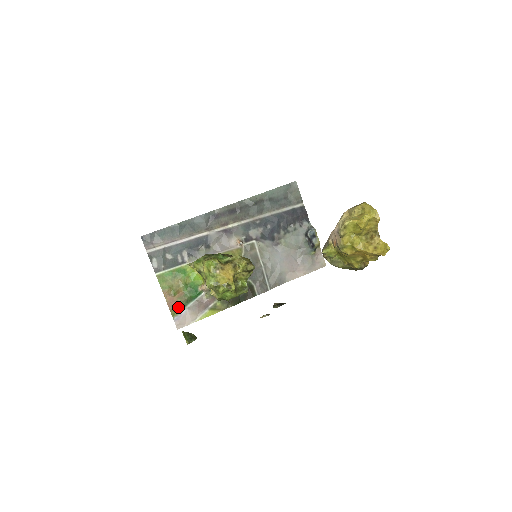
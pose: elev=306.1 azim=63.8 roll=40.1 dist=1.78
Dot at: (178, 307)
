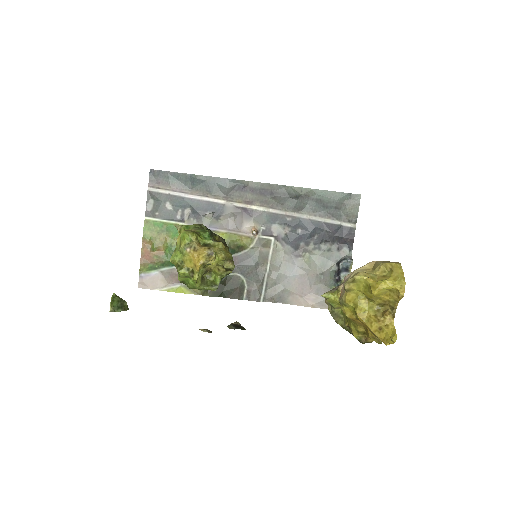
Dot at: (150, 265)
